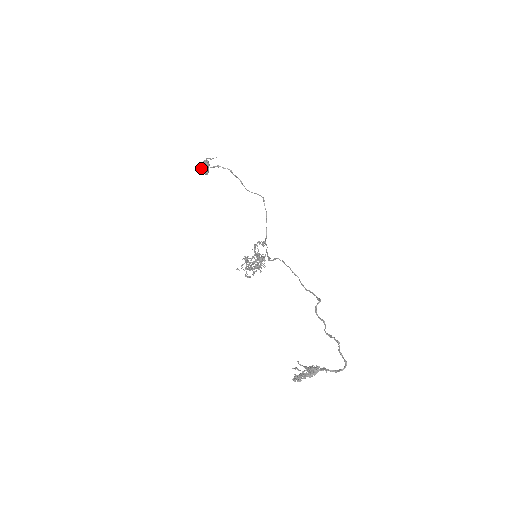
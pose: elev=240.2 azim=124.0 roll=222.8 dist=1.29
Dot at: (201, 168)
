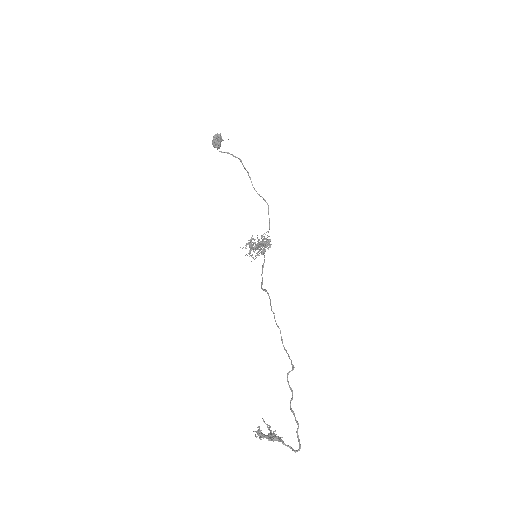
Dot at: (212, 142)
